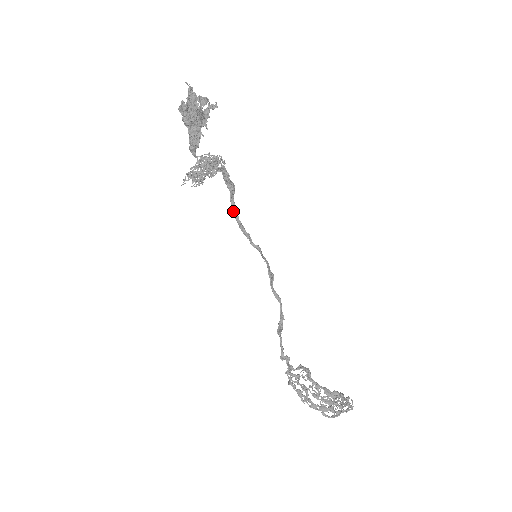
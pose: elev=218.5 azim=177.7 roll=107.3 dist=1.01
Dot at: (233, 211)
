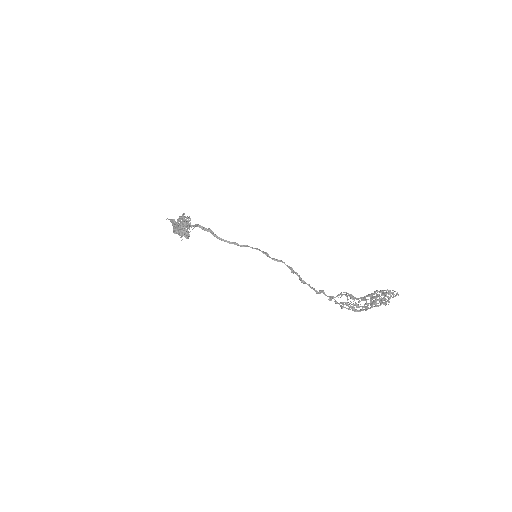
Dot at: occluded
